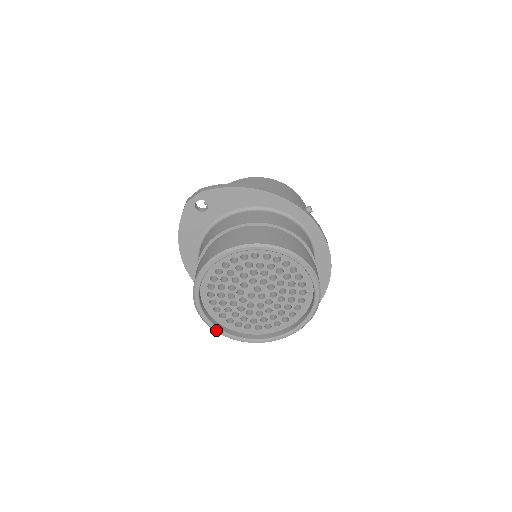
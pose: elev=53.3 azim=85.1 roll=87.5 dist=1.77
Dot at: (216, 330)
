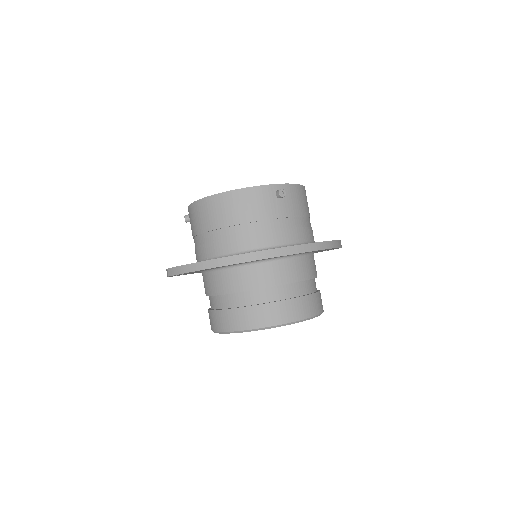
Dot at: occluded
